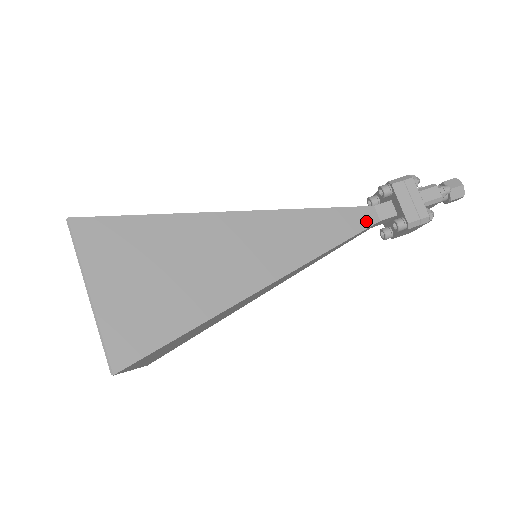
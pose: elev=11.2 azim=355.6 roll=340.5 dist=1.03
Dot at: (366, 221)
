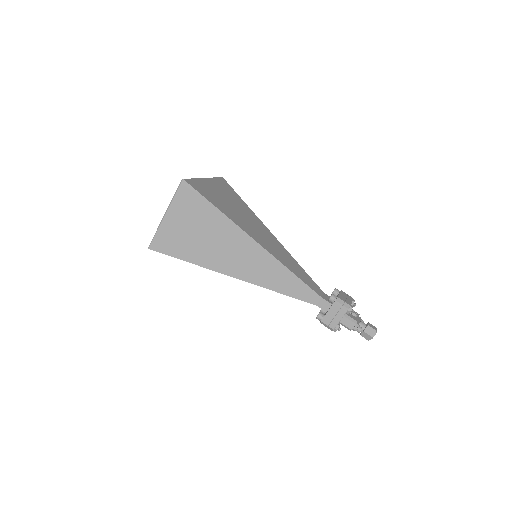
Dot at: (309, 299)
